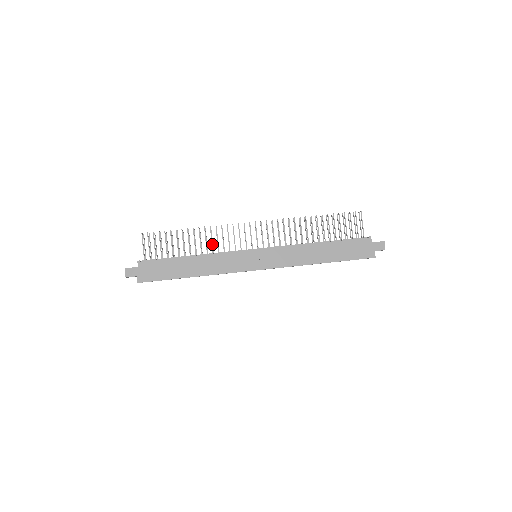
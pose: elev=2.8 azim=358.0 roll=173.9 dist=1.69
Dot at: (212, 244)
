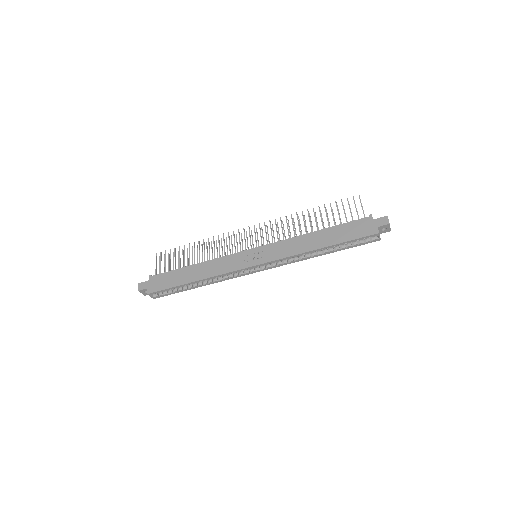
Dot at: (214, 251)
